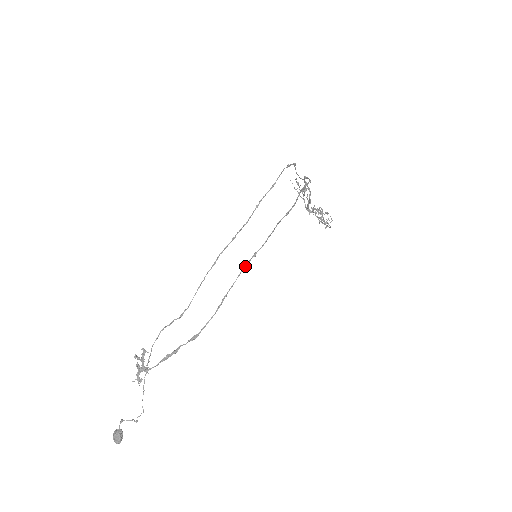
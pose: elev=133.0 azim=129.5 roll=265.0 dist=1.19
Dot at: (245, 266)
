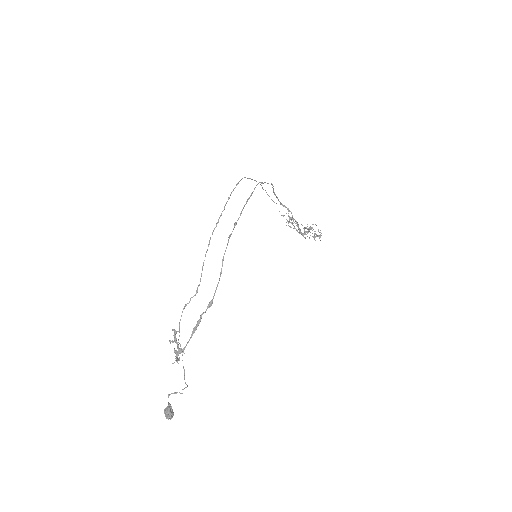
Dot at: (230, 234)
